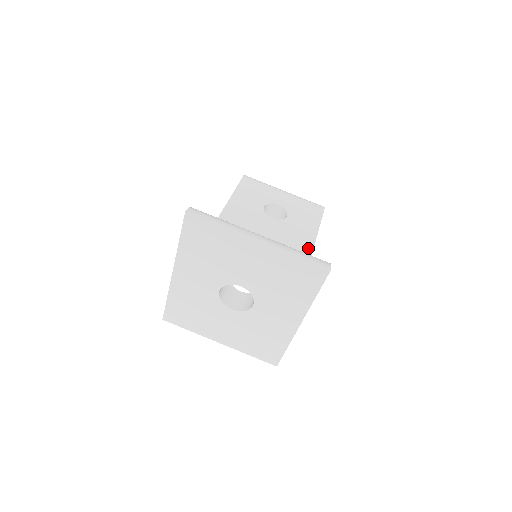
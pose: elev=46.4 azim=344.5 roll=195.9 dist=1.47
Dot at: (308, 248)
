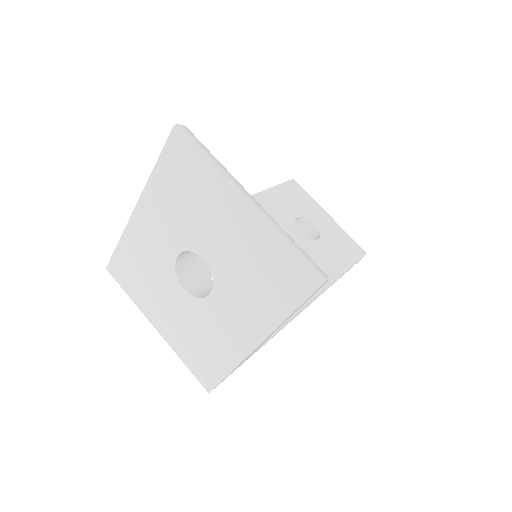
Dot at: occluded
